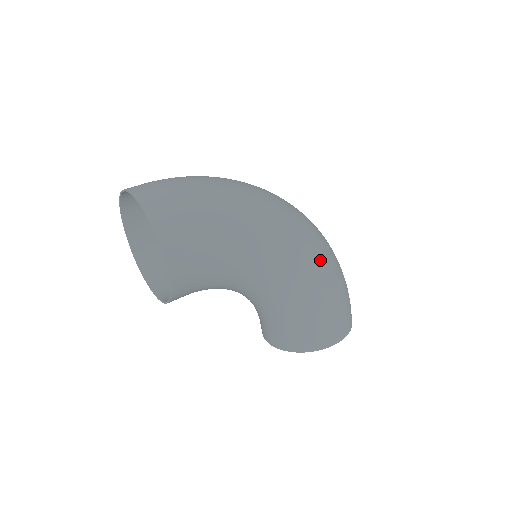
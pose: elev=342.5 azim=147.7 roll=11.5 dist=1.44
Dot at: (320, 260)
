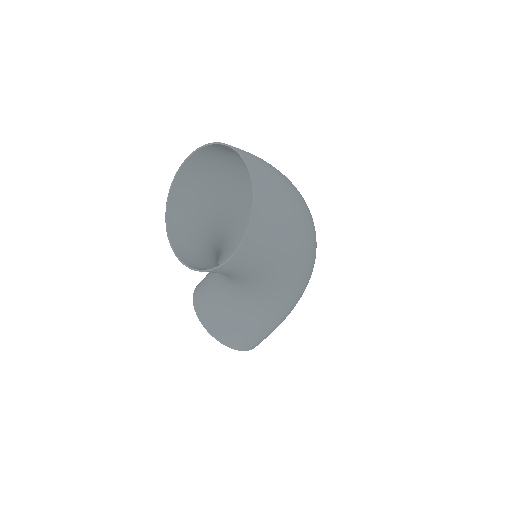
Dot at: (298, 299)
